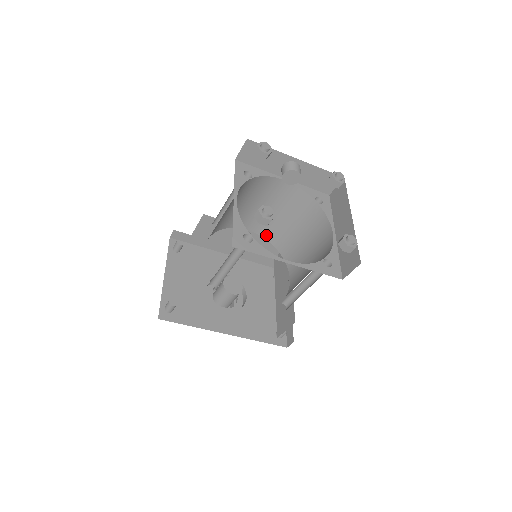
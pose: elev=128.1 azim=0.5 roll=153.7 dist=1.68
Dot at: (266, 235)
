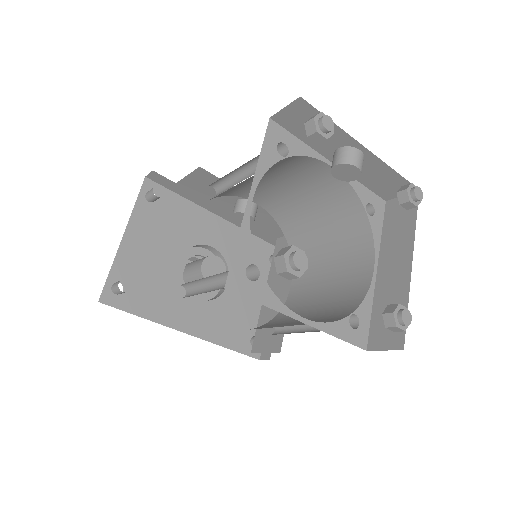
Dot at: (278, 217)
